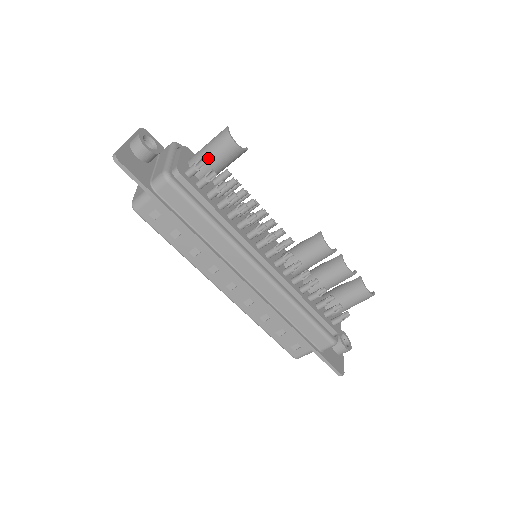
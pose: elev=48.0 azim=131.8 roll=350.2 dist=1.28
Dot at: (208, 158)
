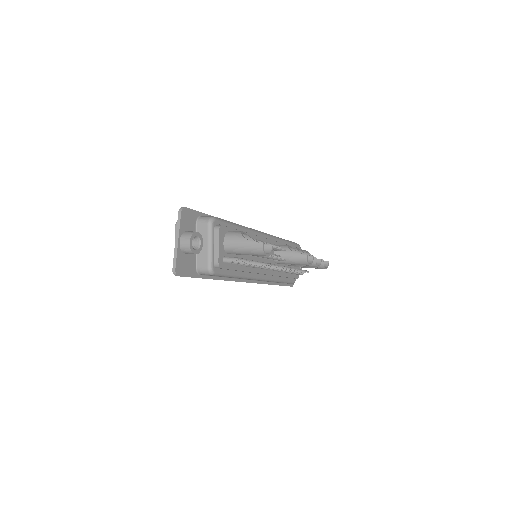
Dot at: (242, 253)
